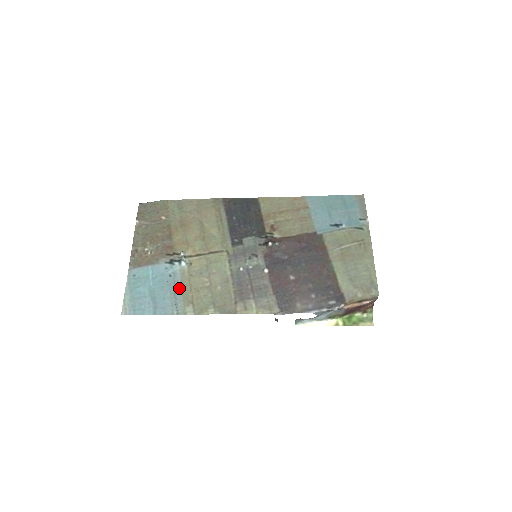
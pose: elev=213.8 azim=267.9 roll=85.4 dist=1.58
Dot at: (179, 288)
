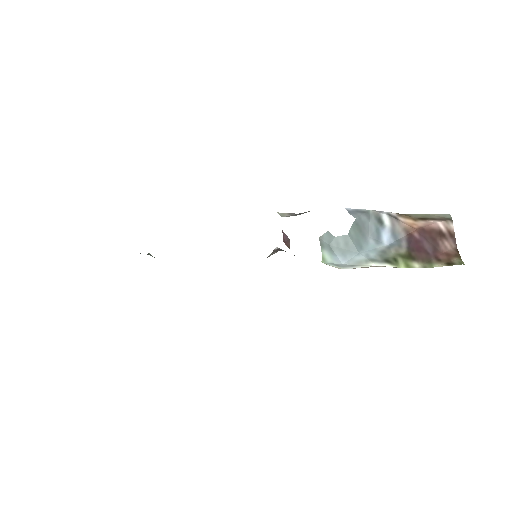
Dot at: occluded
